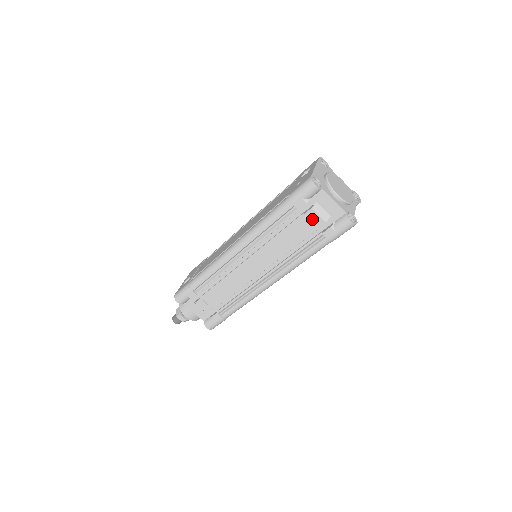
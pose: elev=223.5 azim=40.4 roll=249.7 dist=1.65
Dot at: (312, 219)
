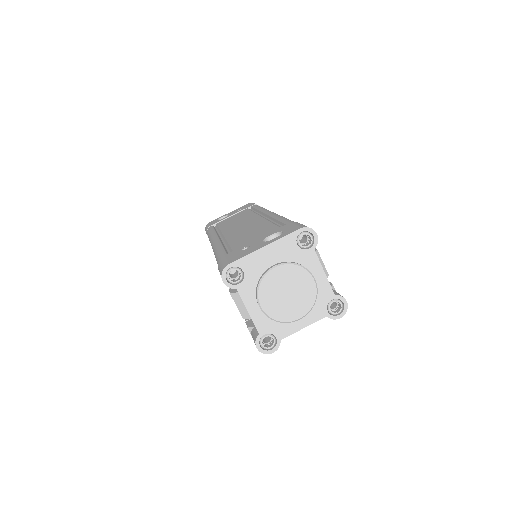
Dot at: occluded
